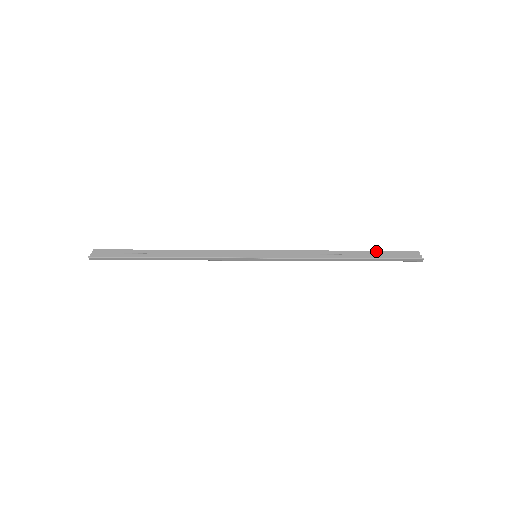
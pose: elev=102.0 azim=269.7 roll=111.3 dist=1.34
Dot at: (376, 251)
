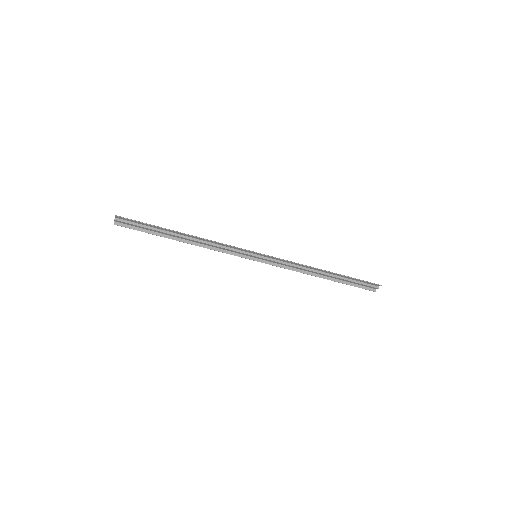
Dot at: (350, 278)
